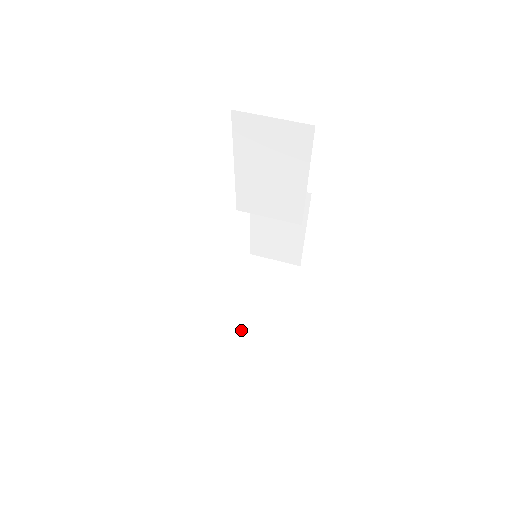
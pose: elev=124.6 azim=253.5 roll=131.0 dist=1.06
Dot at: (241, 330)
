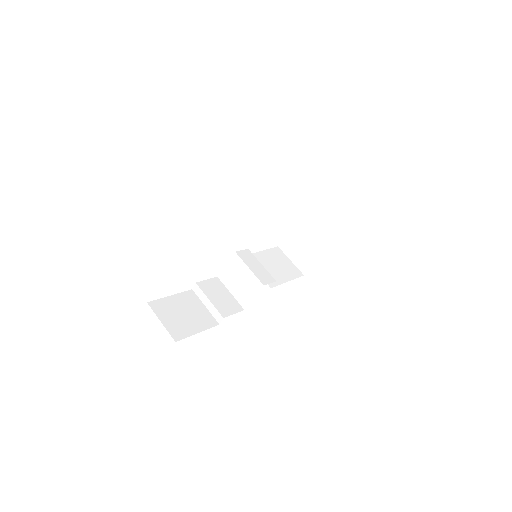
Dot at: (236, 296)
